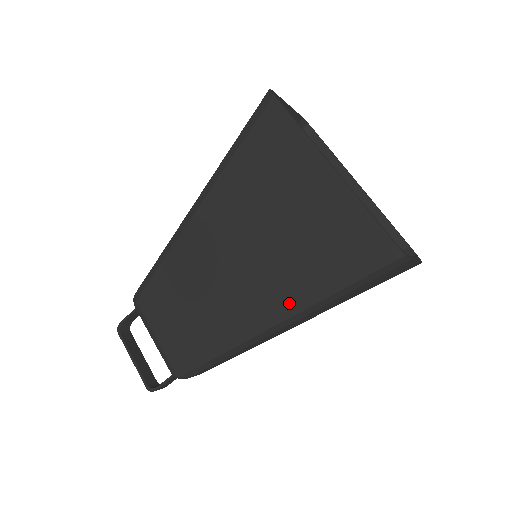
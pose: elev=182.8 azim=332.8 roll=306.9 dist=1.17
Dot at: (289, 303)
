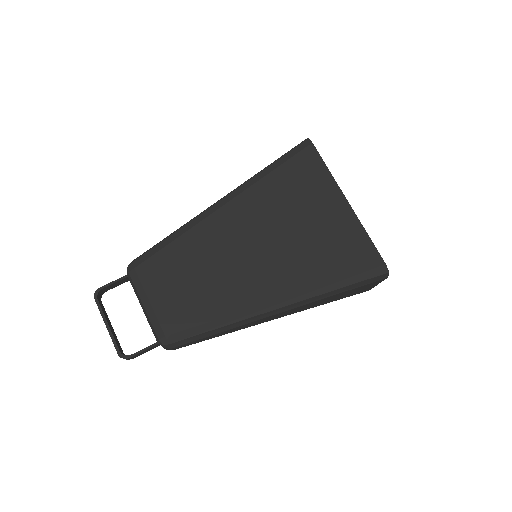
Dot at: (298, 291)
